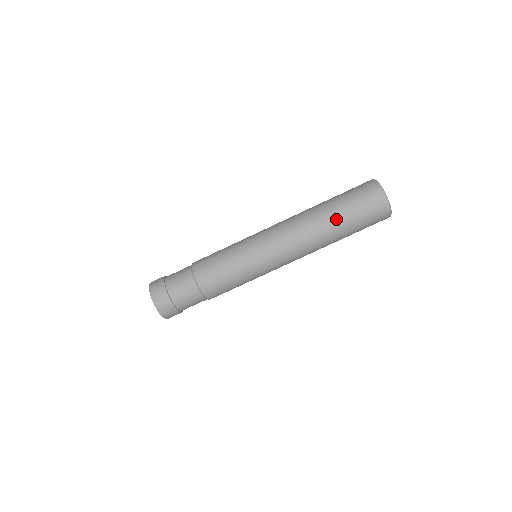
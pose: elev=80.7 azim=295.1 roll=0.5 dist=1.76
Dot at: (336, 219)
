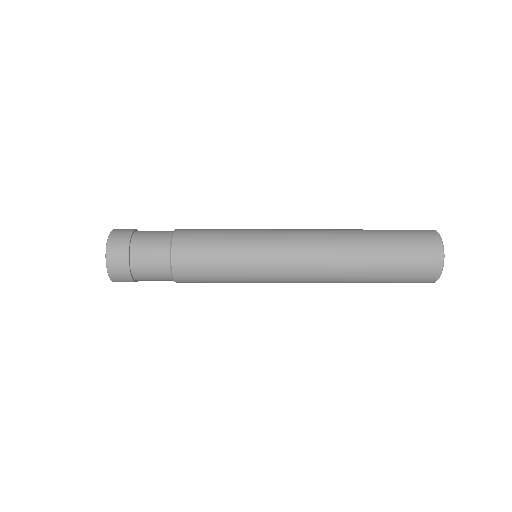
Dot at: (372, 241)
